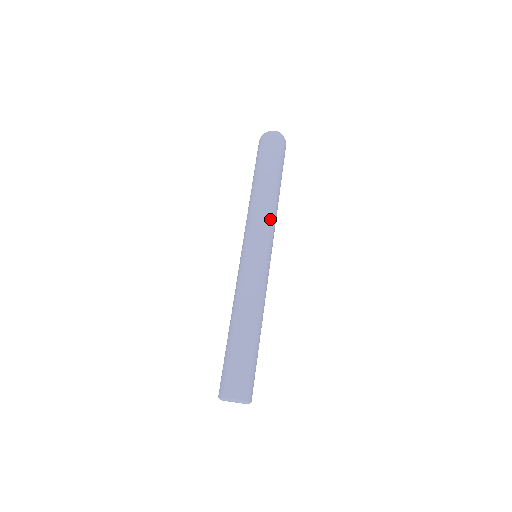
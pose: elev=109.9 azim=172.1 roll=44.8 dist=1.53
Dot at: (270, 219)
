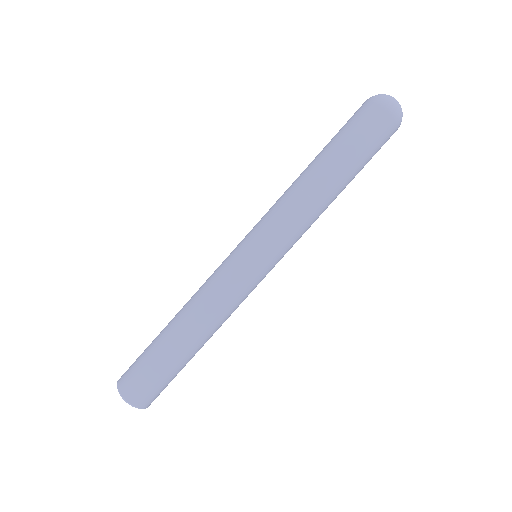
Dot at: occluded
